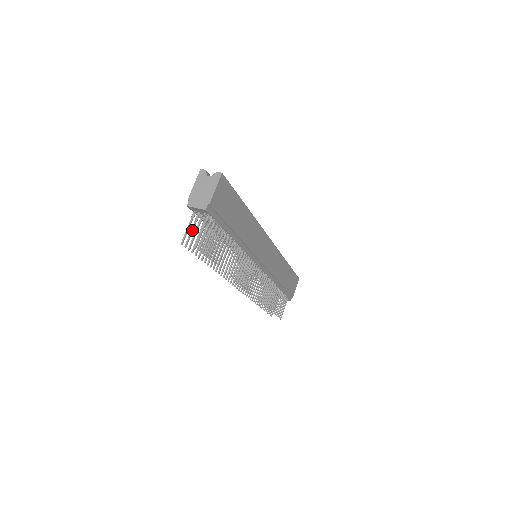
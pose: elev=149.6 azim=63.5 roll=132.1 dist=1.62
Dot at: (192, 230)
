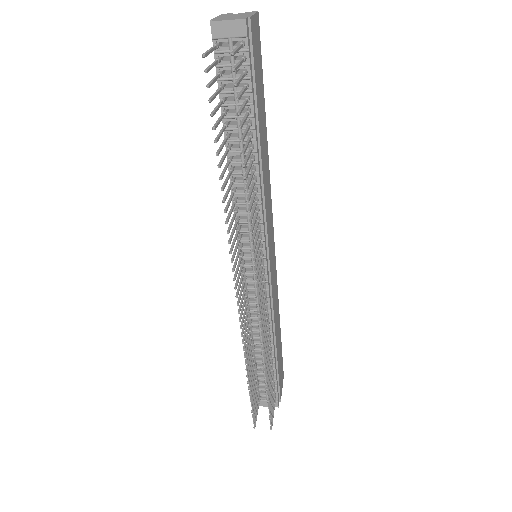
Dot at: (213, 63)
